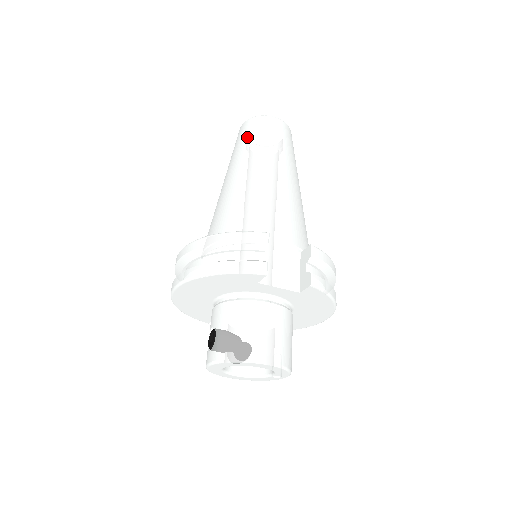
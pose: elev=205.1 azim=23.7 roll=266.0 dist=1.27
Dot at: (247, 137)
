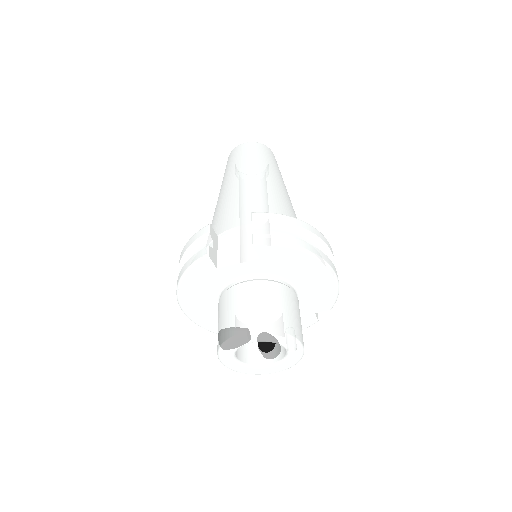
Dot at: occluded
